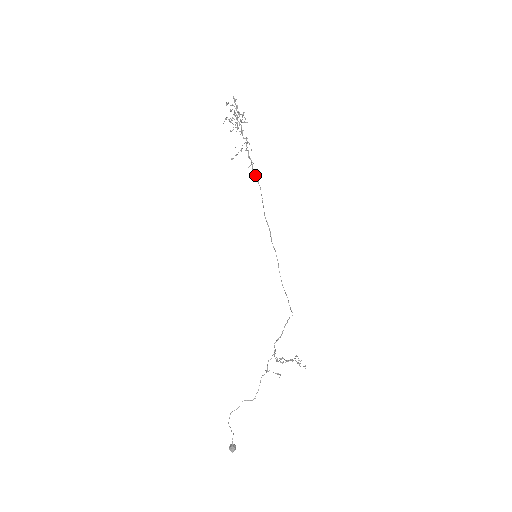
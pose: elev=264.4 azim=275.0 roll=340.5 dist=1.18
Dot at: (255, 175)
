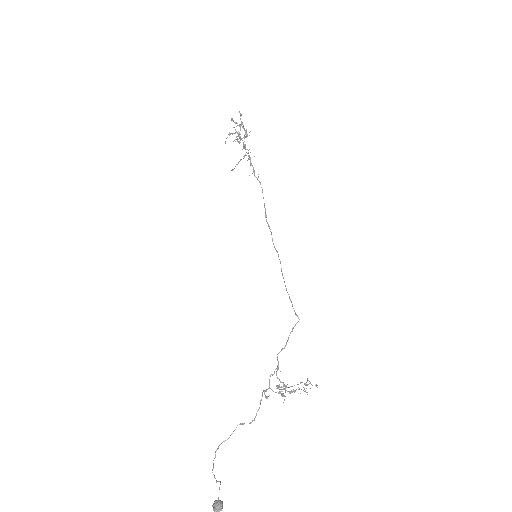
Dot at: (257, 178)
